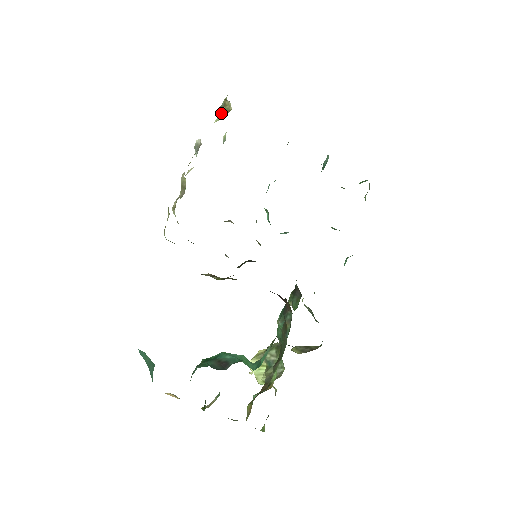
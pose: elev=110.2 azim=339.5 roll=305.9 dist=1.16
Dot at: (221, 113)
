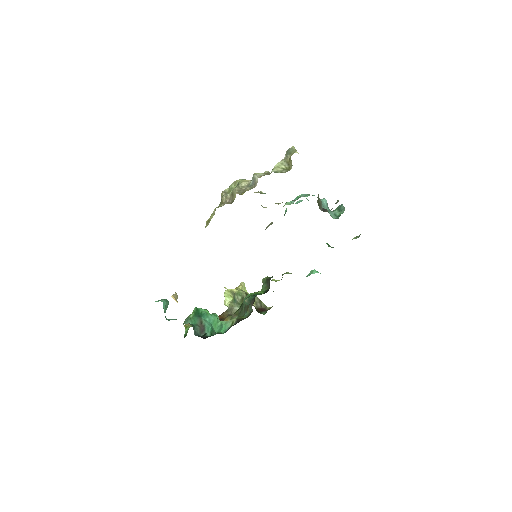
Dot at: (285, 160)
